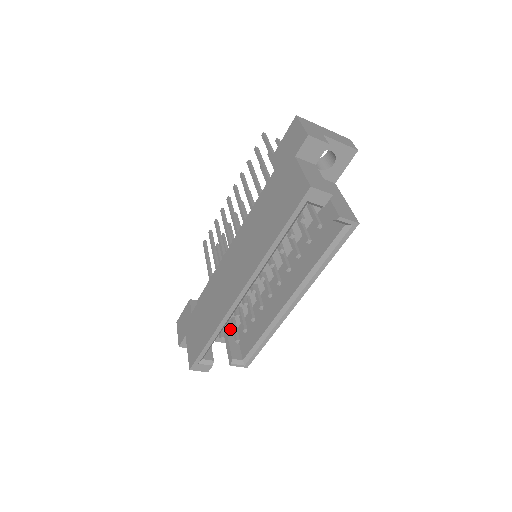
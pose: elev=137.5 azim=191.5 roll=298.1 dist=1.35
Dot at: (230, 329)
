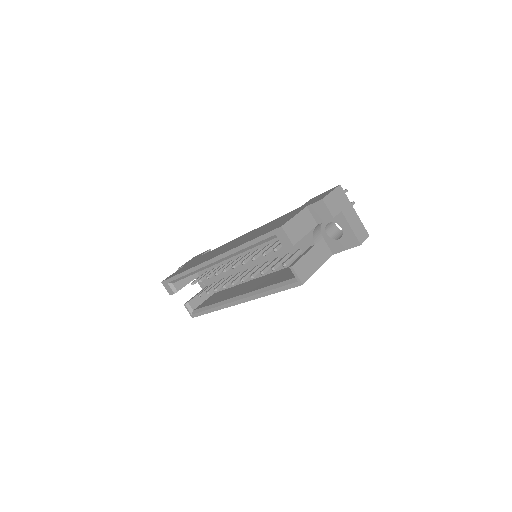
Dot at: (199, 281)
